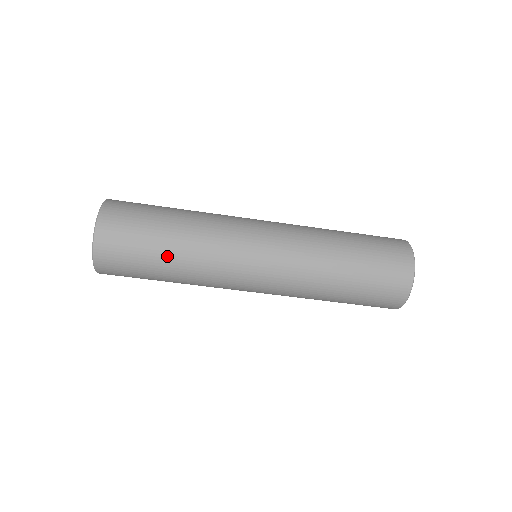
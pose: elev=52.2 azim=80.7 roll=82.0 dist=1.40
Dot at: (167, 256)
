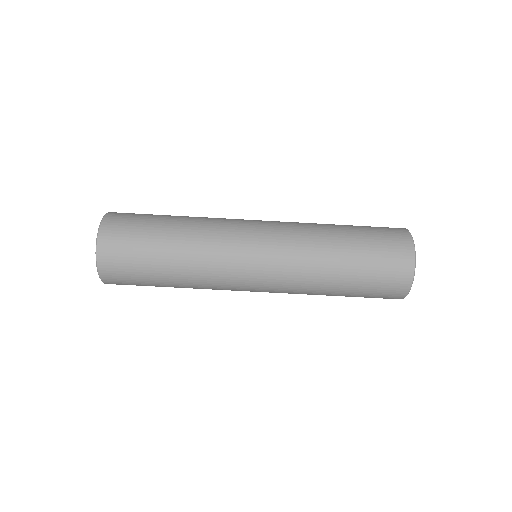
Dot at: (170, 227)
